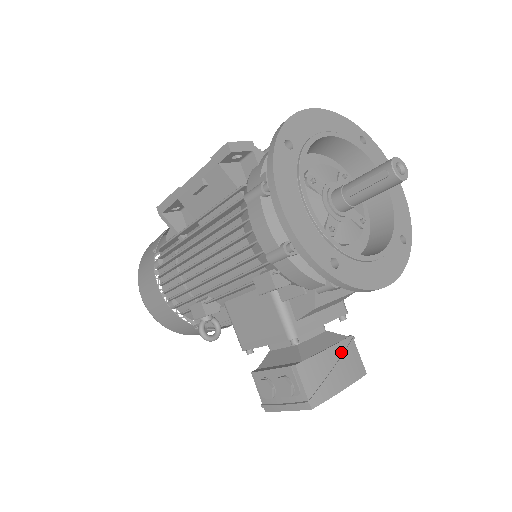
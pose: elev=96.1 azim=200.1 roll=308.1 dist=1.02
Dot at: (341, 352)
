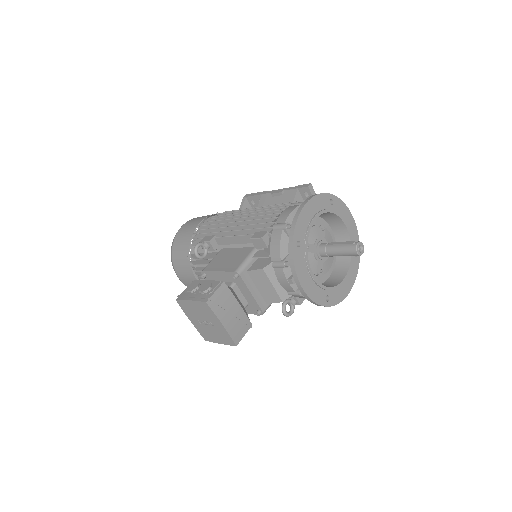
Dot at: (241, 317)
